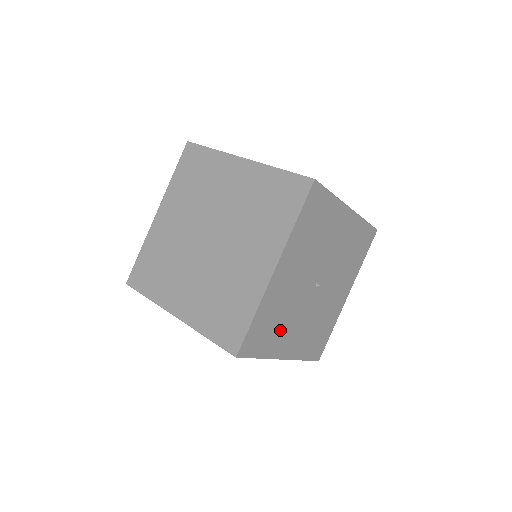
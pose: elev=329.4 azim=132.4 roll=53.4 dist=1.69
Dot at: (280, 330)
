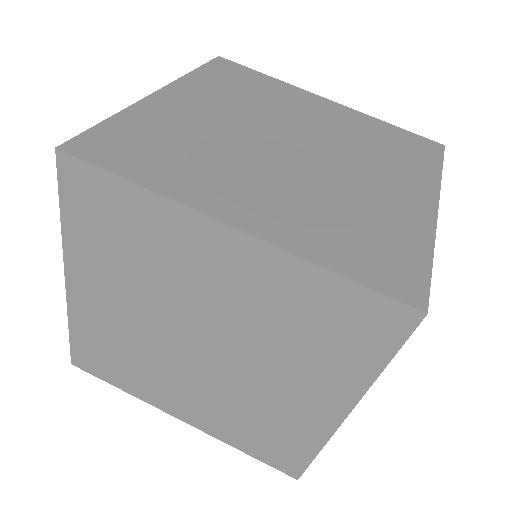
Dot at: occluded
